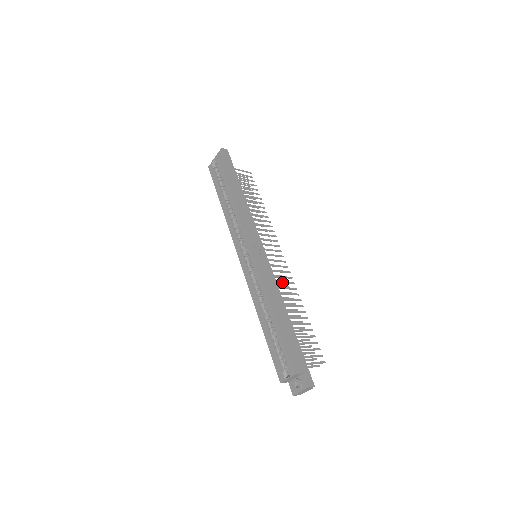
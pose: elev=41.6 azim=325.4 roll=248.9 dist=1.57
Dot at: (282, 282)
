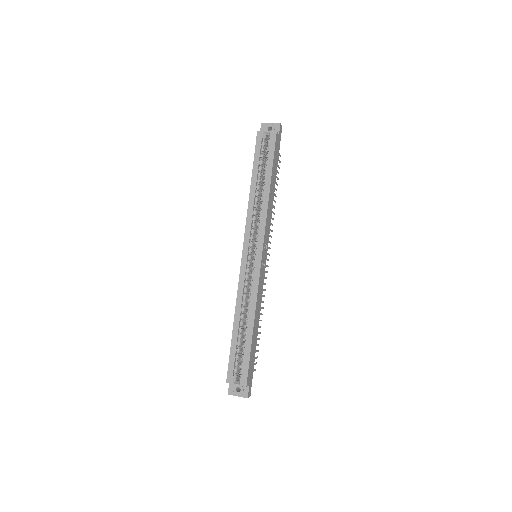
Dot at: occluded
